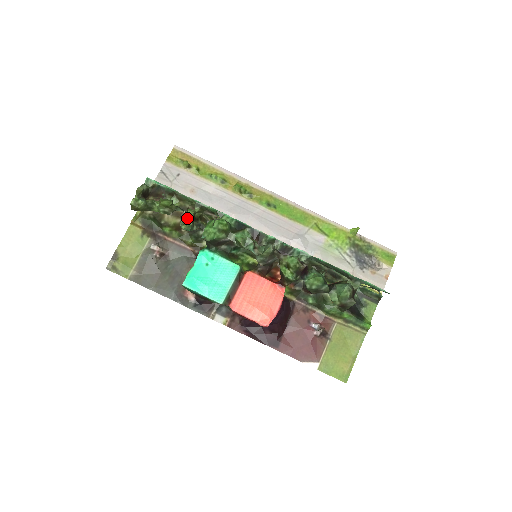
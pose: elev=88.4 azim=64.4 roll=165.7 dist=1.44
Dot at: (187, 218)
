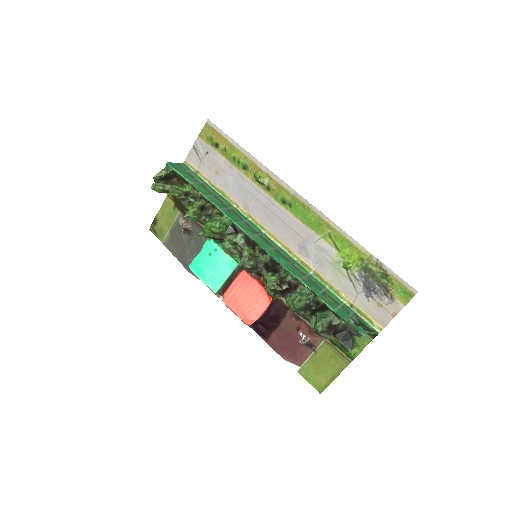
Dot at: (186, 215)
